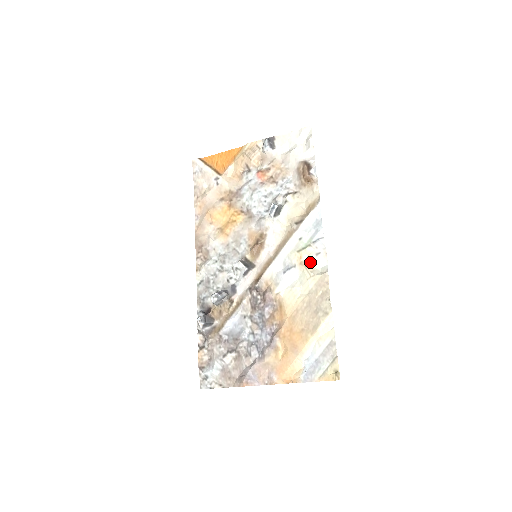
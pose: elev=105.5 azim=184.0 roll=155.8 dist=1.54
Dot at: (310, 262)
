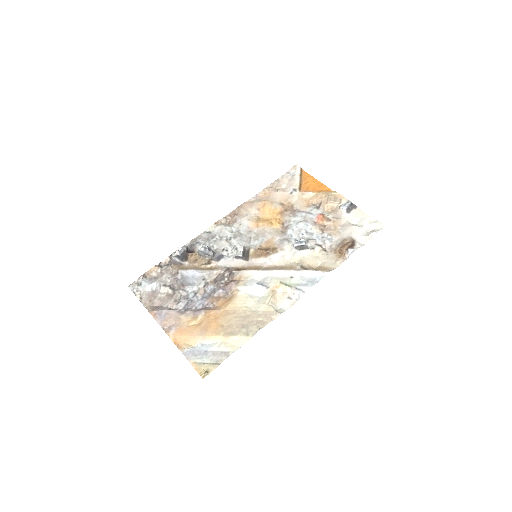
Dot at: (279, 297)
